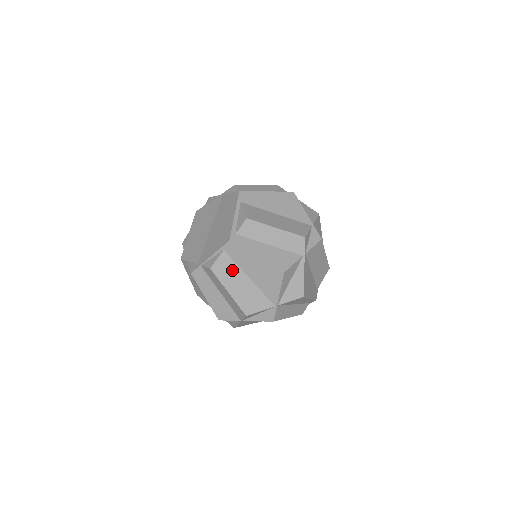
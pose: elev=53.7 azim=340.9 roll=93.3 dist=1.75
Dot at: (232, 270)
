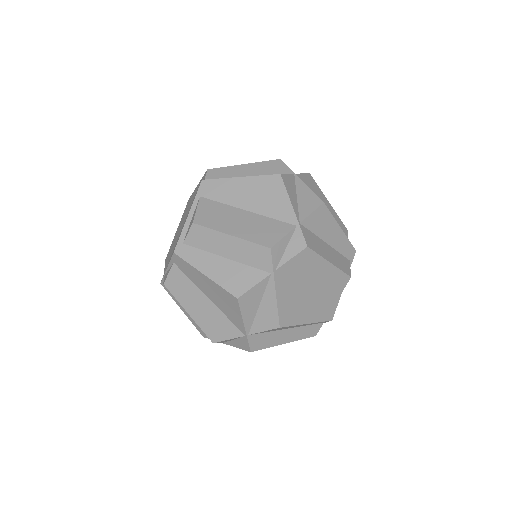
Dot at: (187, 287)
